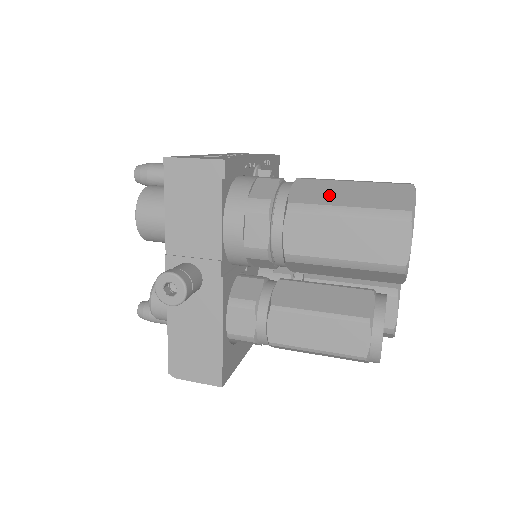
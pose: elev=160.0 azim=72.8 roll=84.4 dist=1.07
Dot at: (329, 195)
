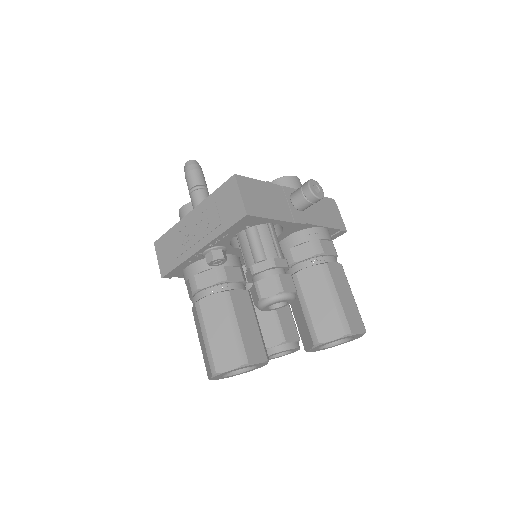
Dot at: (198, 330)
